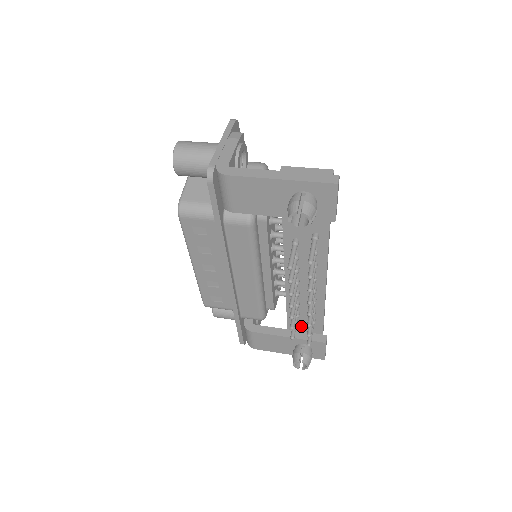
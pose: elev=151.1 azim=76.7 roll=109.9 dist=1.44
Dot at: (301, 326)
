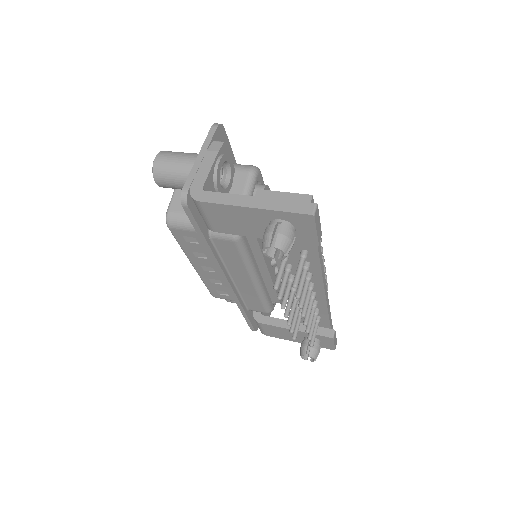
Dot at: occluded
